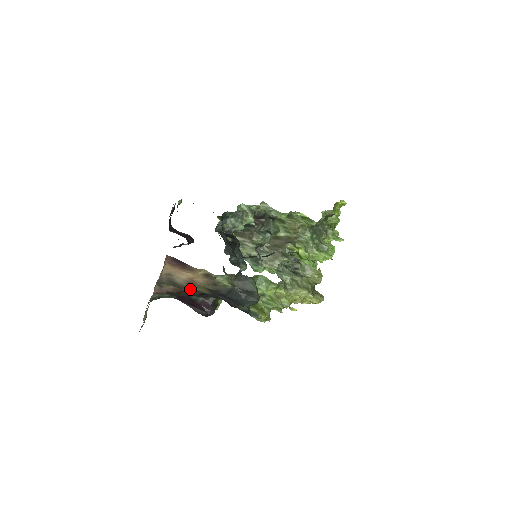
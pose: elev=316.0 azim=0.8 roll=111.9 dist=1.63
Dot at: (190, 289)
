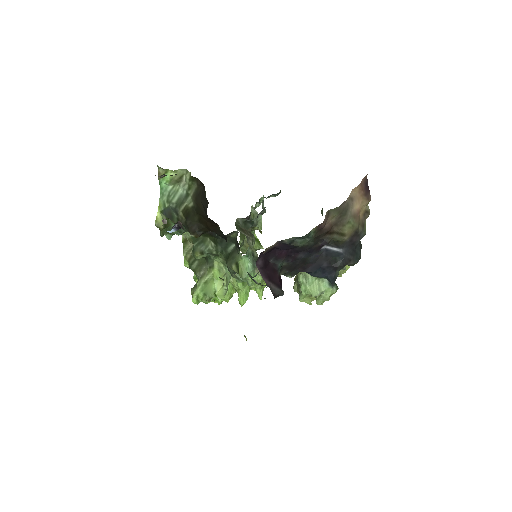
Dot at: (340, 229)
